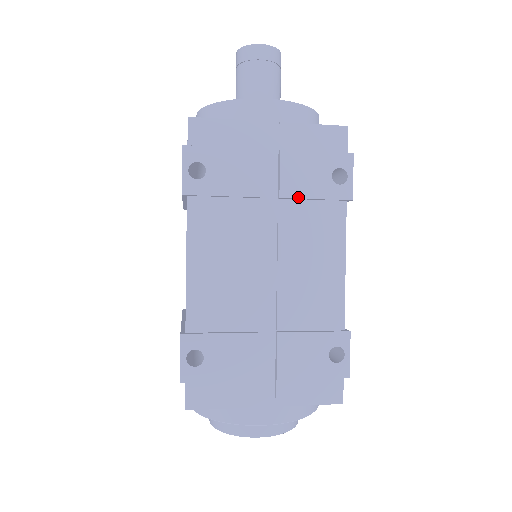
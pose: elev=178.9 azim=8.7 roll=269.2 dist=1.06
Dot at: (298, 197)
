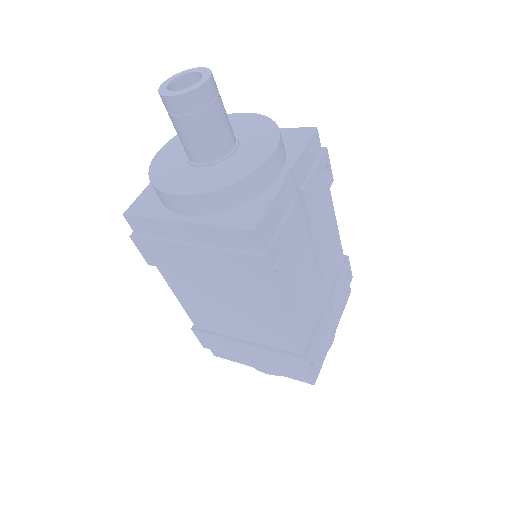
Dot at: (317, 211)
